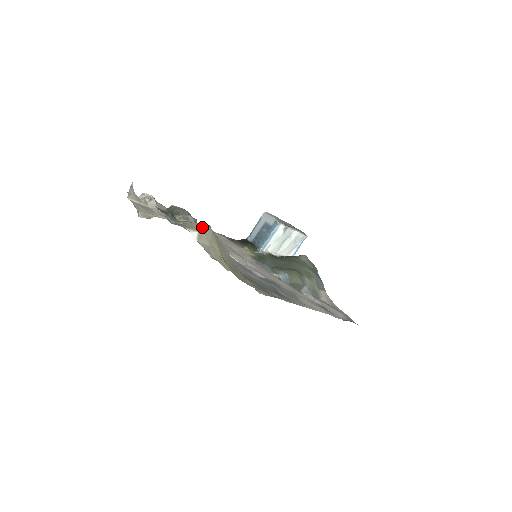
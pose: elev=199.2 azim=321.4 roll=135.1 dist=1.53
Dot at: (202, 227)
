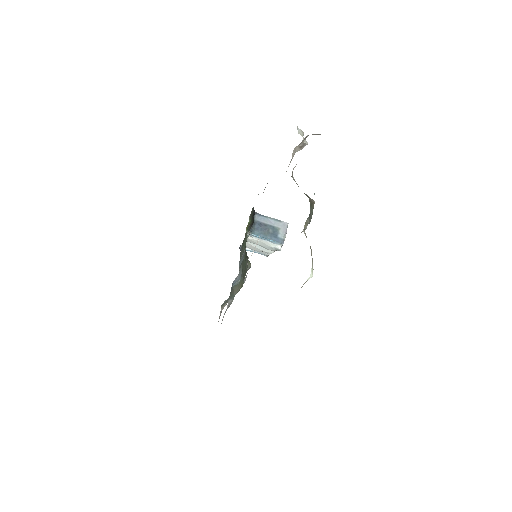
Dot at: (313, 269)
